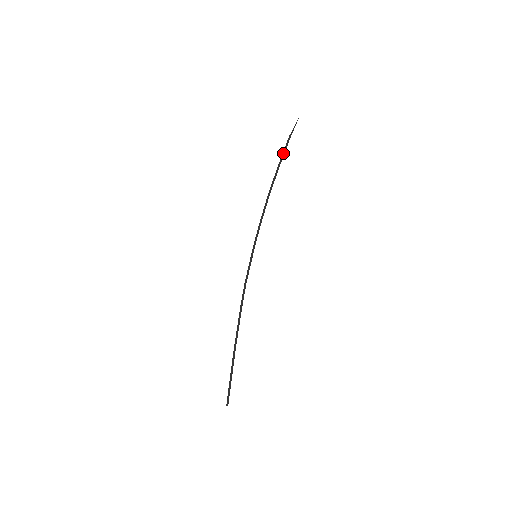
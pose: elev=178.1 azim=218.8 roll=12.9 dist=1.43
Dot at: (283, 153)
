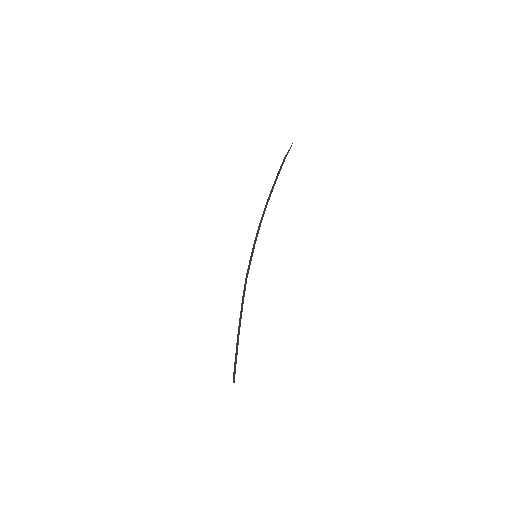
Dot at: (279, 172)
